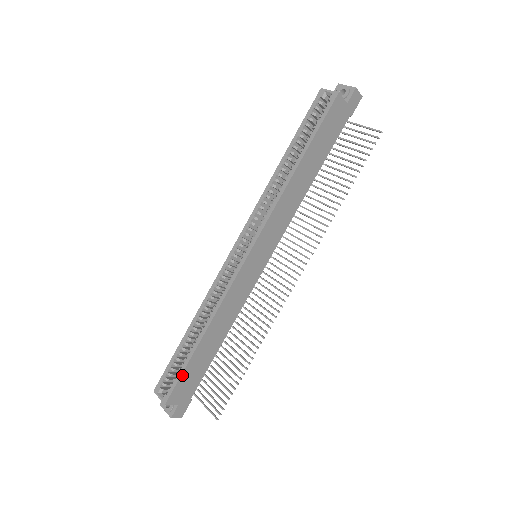
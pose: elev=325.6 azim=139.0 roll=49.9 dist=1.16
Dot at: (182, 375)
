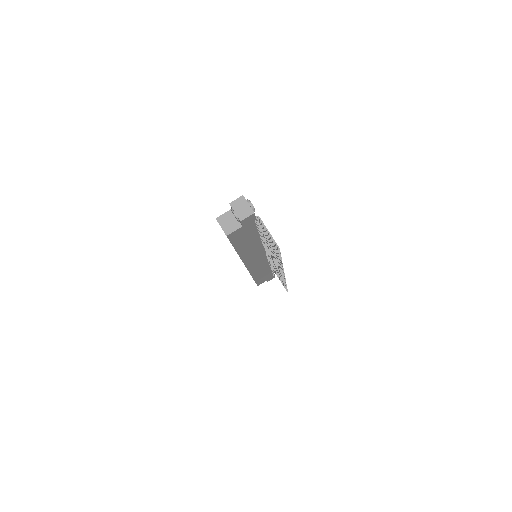
Dot at: (256, 282)
